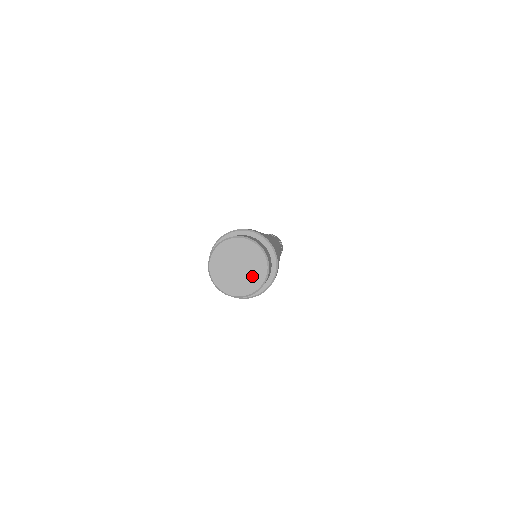
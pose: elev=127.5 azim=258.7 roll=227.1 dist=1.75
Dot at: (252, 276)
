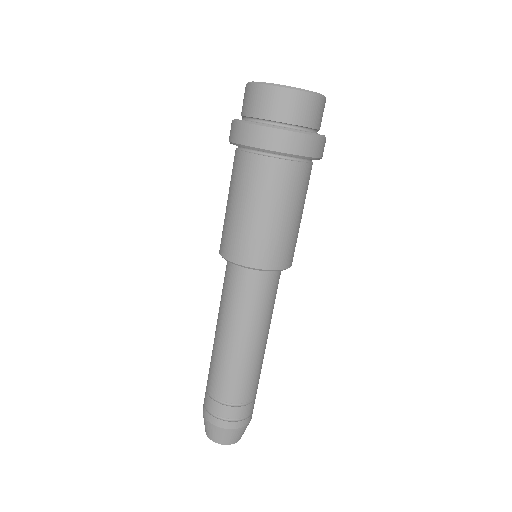
Dot at: occluded
